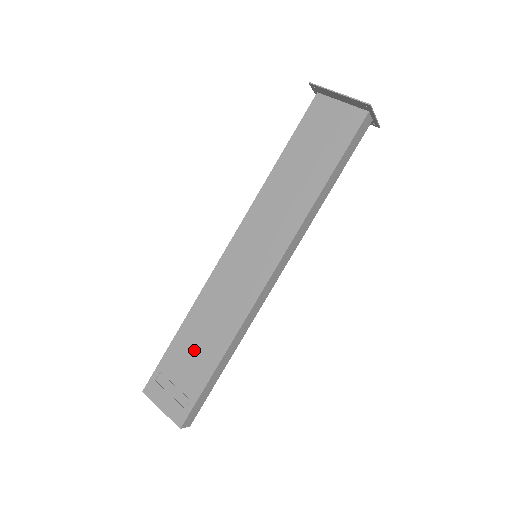
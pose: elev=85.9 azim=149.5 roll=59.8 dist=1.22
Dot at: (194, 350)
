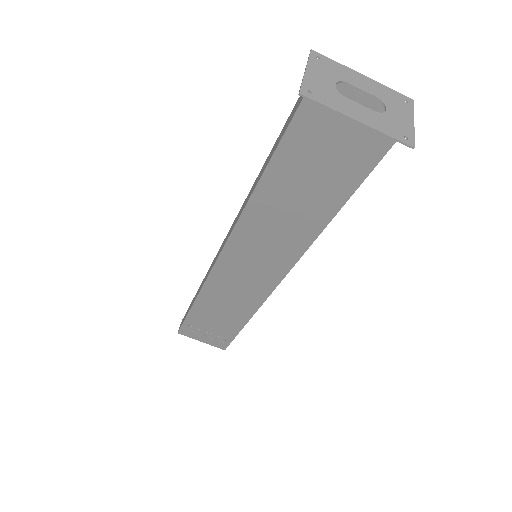
Dot at: (216, 317)
